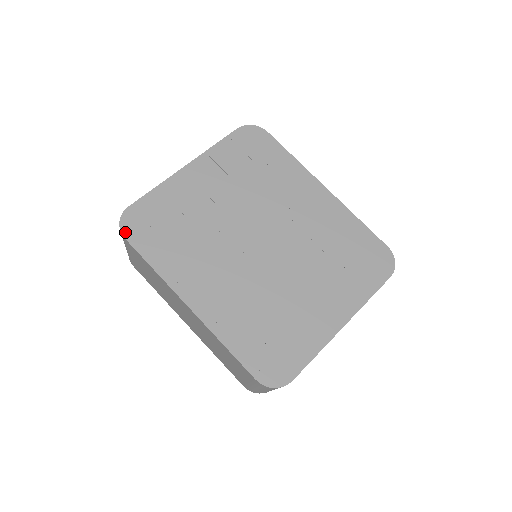
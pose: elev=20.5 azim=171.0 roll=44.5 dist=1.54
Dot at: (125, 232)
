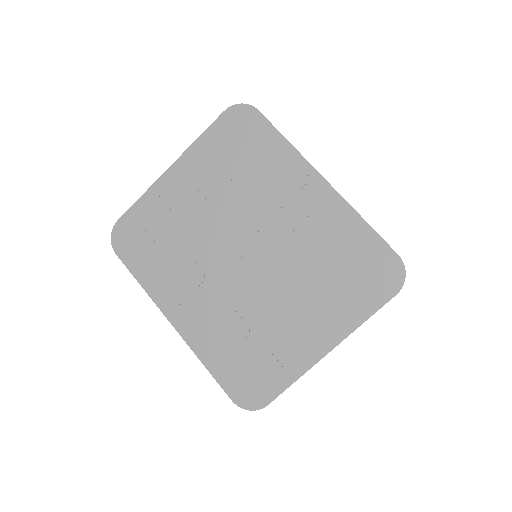
Dot at: (116, 248)
